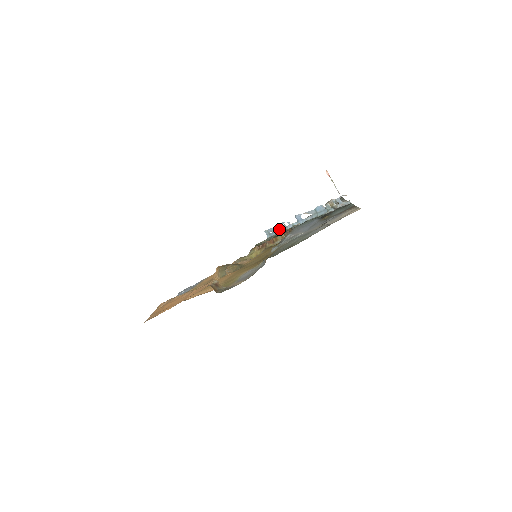
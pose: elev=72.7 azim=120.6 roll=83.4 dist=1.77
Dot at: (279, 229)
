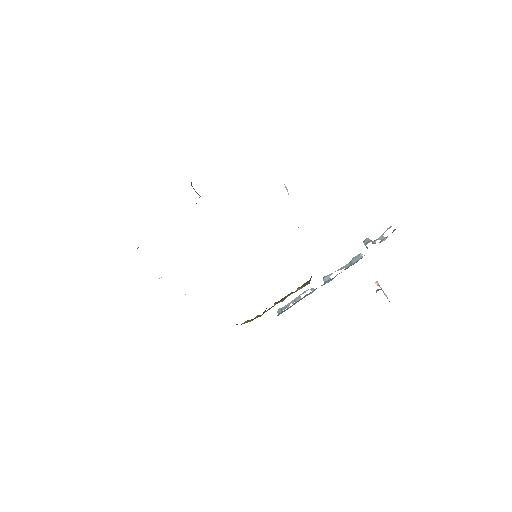
Dot at: (297, 301)
